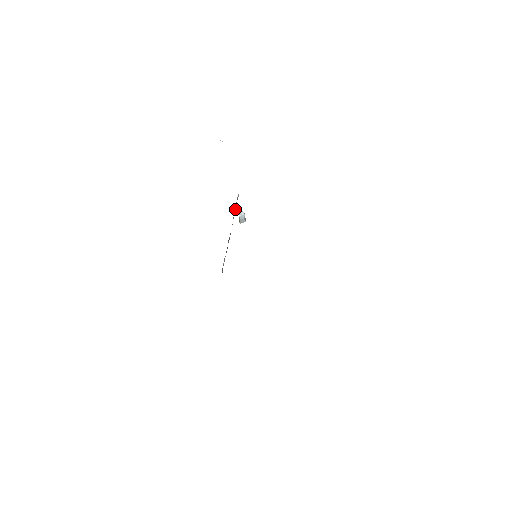
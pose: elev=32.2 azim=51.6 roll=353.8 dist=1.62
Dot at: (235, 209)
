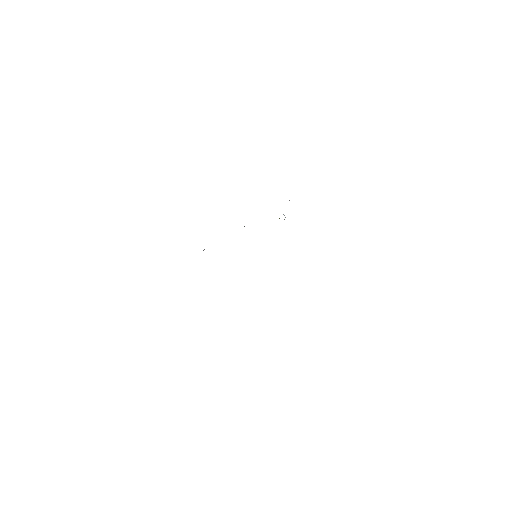
Dot at: occluded
